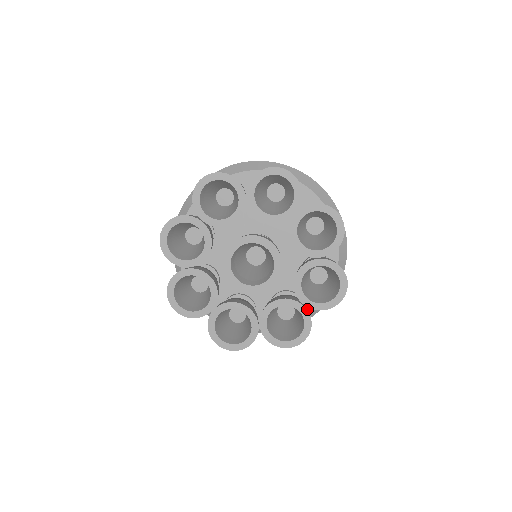
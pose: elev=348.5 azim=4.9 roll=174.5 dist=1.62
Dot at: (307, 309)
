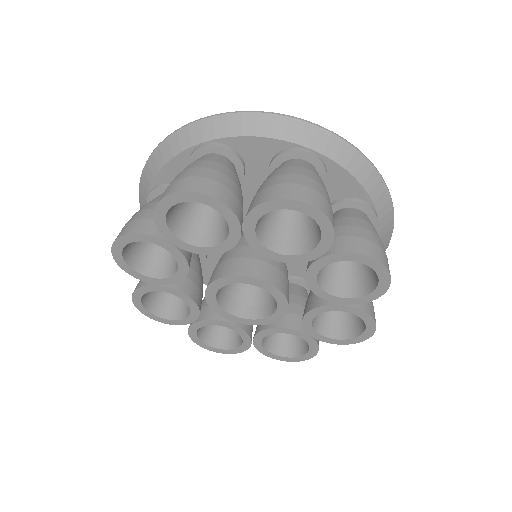
Dot at: occluded
